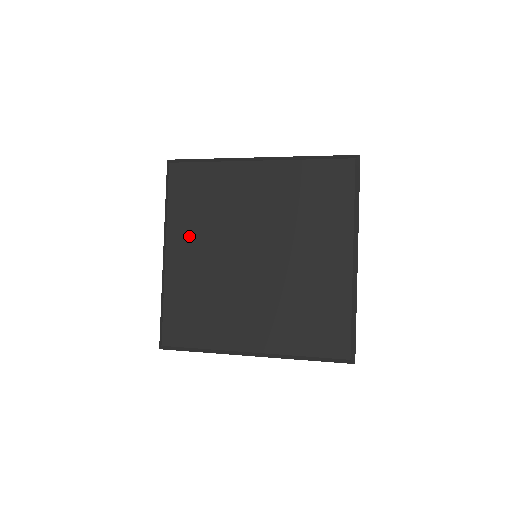
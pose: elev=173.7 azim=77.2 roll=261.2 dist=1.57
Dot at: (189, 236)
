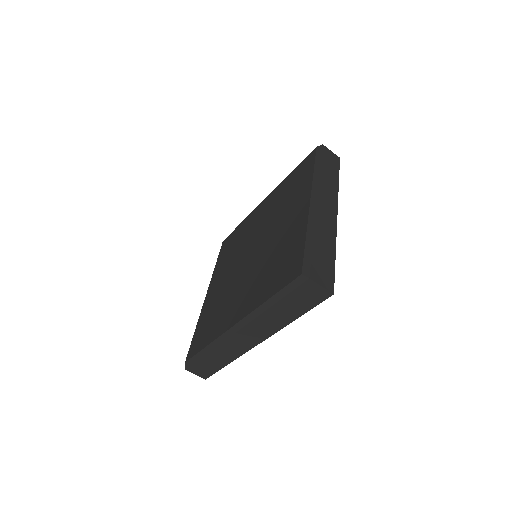
Dot at: (221, 273)
